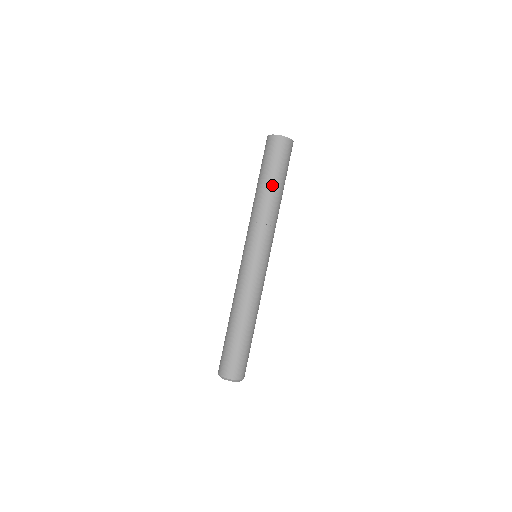
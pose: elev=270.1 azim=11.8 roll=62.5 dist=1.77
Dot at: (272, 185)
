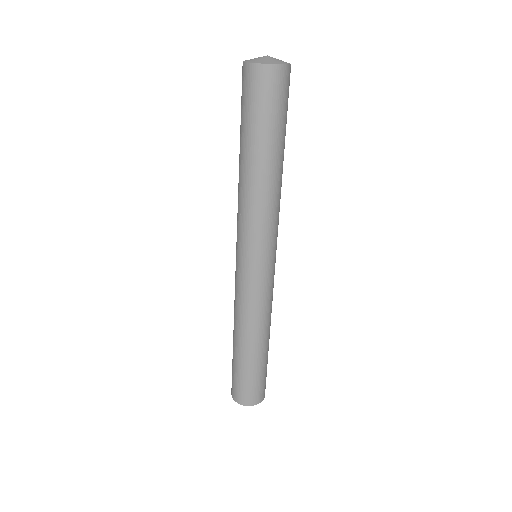
Dot at: (279, 155)
